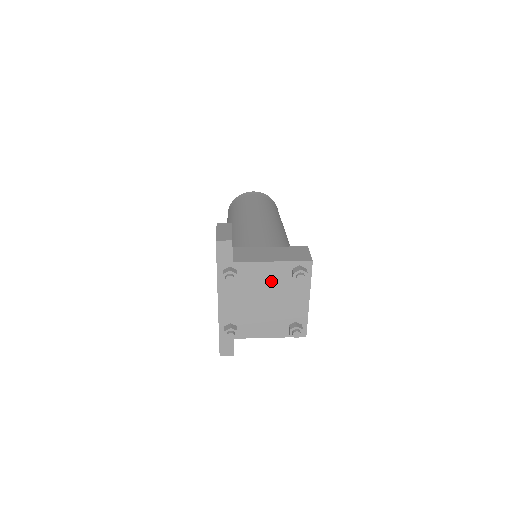
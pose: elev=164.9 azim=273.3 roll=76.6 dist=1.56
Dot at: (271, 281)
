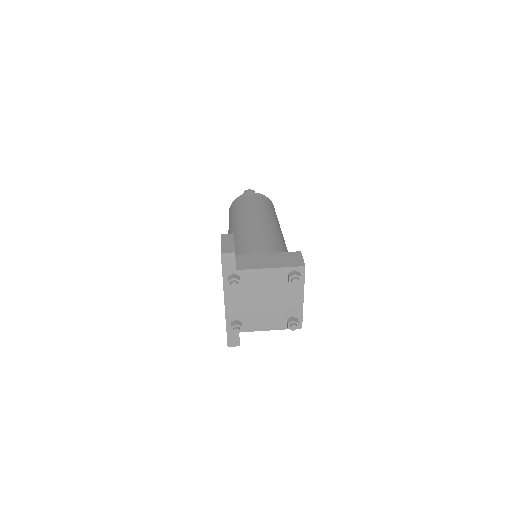
Dot at: (270, 284)
